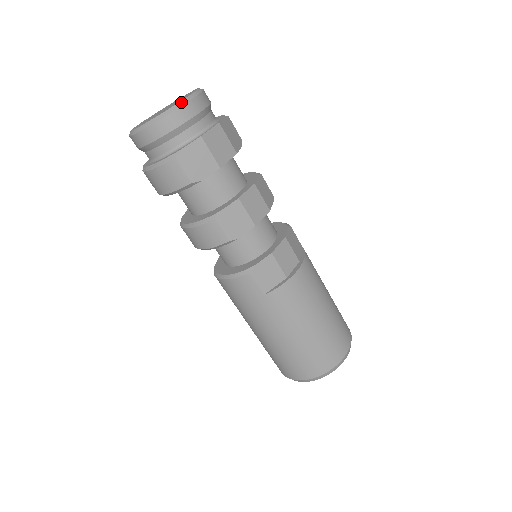
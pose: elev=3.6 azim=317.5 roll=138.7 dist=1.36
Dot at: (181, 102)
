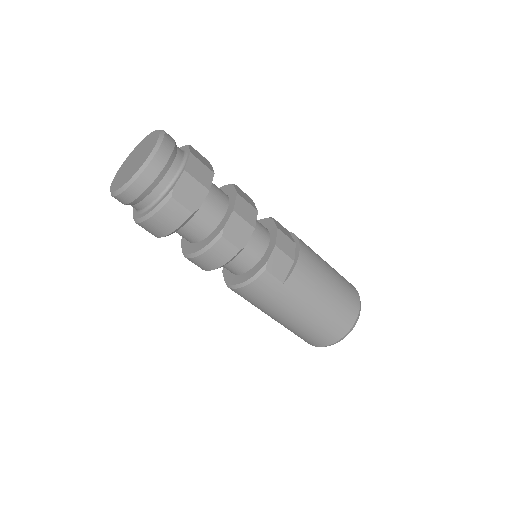
Dot at: (155, 147)
